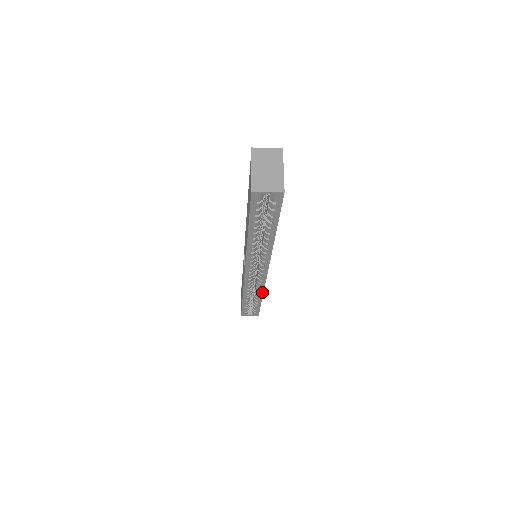
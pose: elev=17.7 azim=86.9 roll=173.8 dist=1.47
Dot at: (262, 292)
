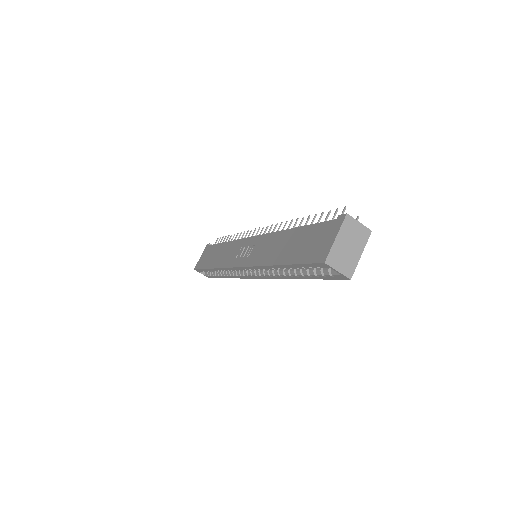
Dot at: (234, 277)
